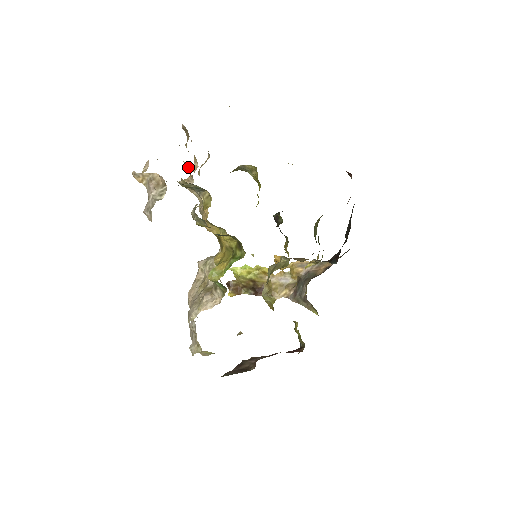
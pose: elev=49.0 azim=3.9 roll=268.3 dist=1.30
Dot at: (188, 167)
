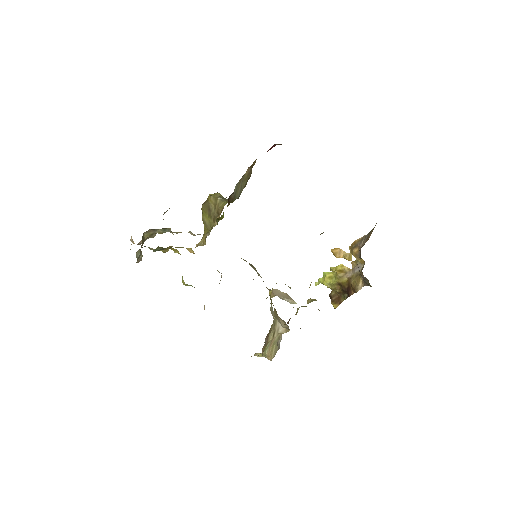
Dot at: occluded
